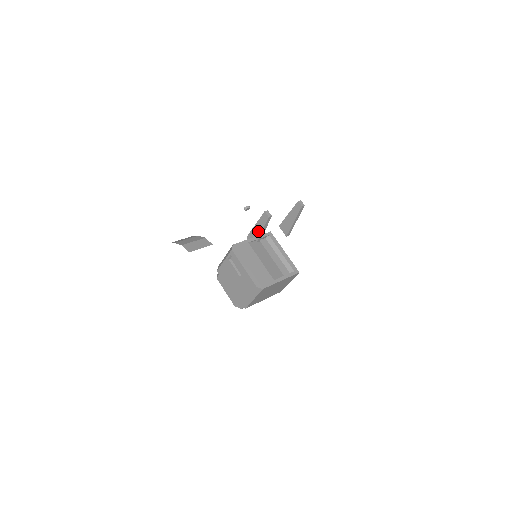
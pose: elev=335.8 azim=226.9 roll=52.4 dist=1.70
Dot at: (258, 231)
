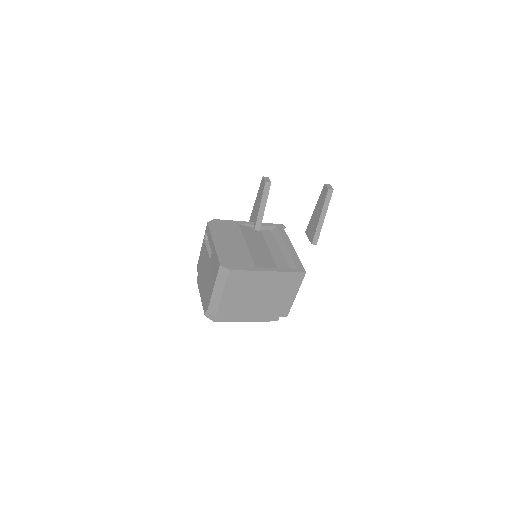
Dot at: (256, 211)
